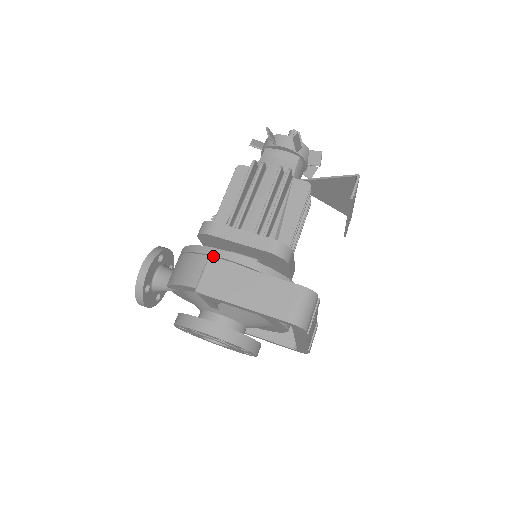
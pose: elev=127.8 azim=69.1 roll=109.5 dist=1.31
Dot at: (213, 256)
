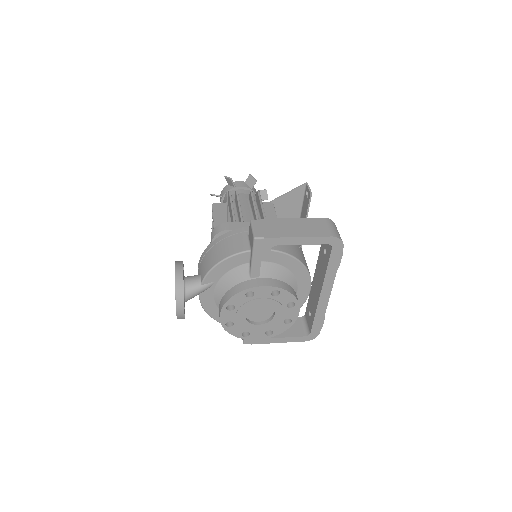
Dot at: (243, 233)
